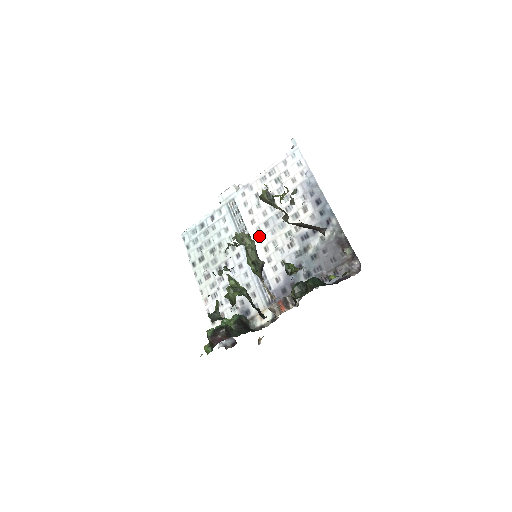
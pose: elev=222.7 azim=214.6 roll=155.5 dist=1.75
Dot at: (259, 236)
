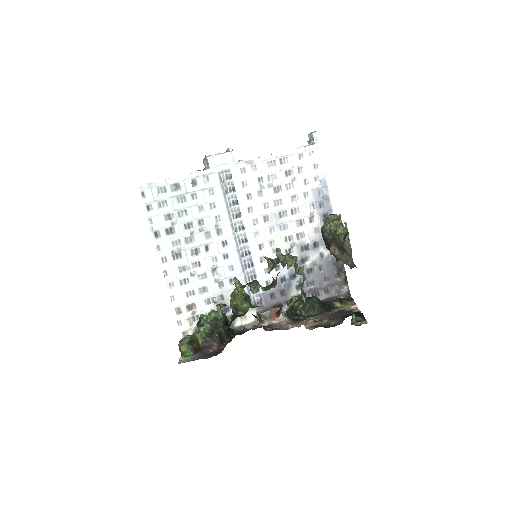
Dot at: (255, 229)
